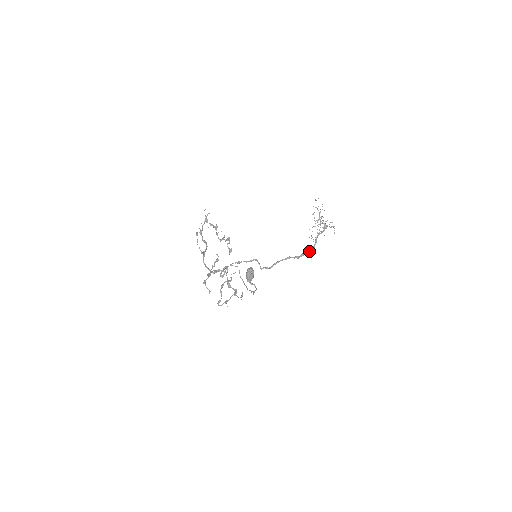
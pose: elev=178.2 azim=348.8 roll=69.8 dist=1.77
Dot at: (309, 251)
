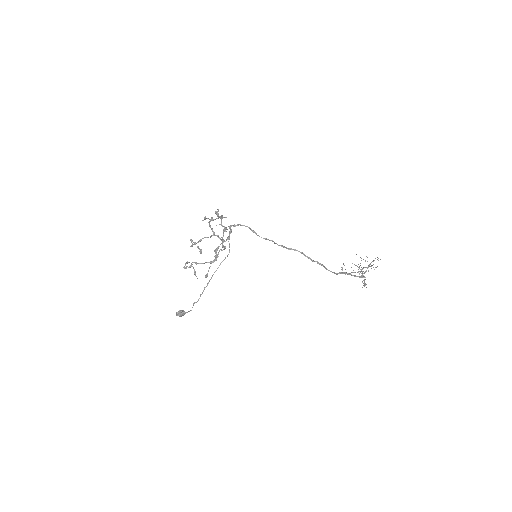
Dot at: occluded
